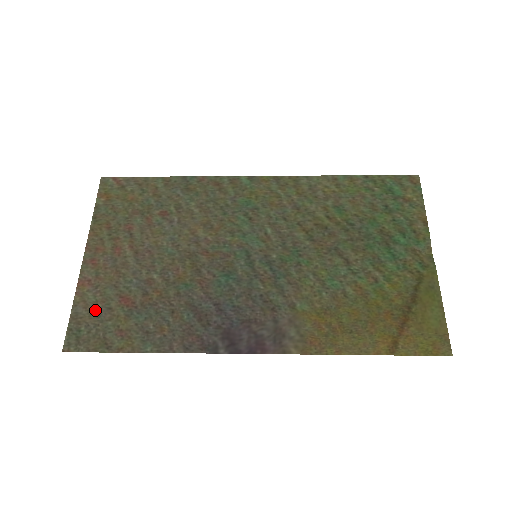
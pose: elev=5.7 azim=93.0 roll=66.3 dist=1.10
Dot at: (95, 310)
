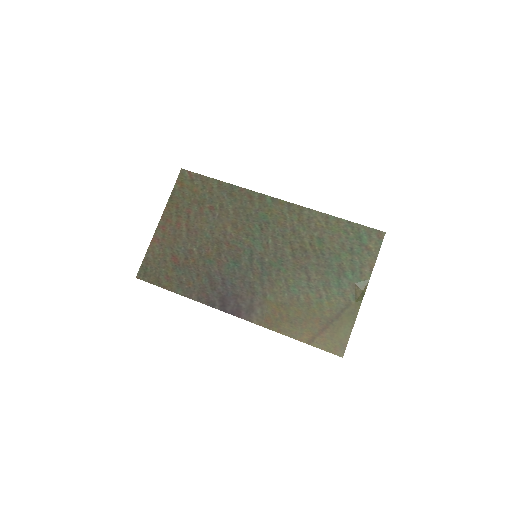
Dot at: (157, 259)
